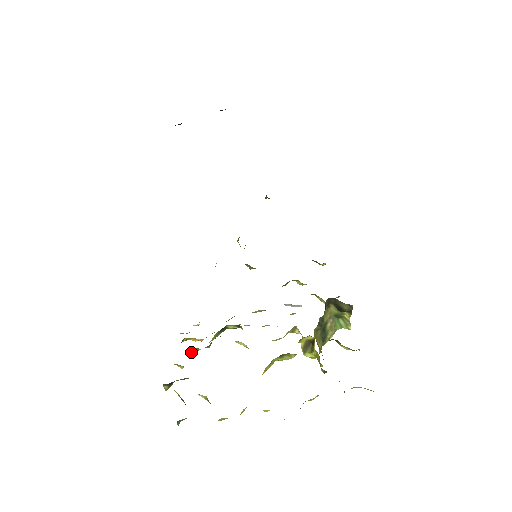
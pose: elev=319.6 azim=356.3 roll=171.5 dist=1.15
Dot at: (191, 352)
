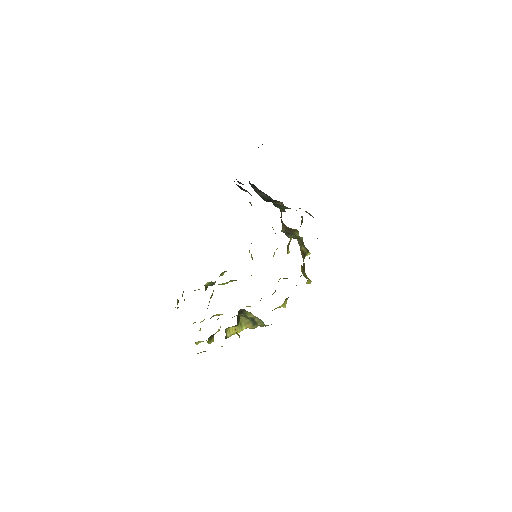
Dot at: (212, 282)
